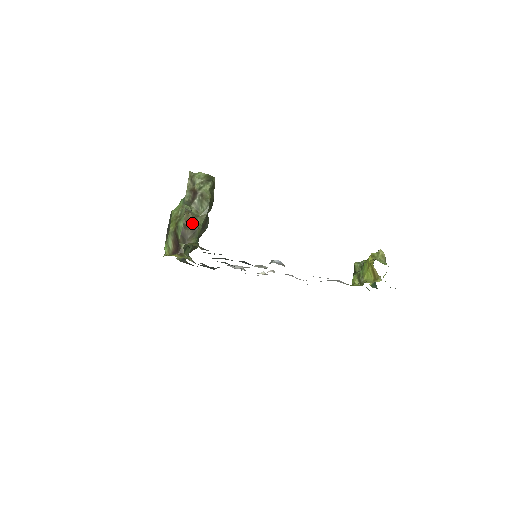
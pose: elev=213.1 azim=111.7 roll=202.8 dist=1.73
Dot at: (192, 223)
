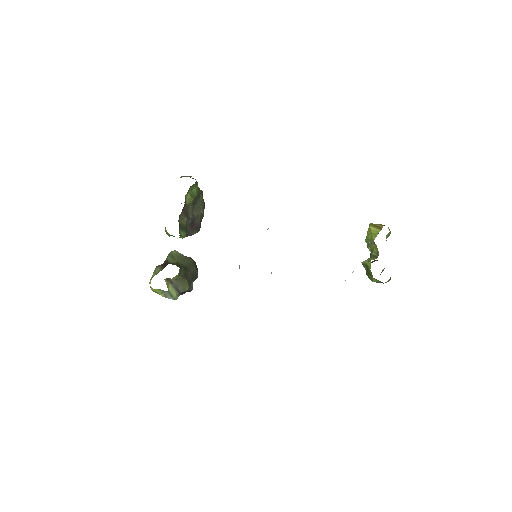
Dot at: occluded
